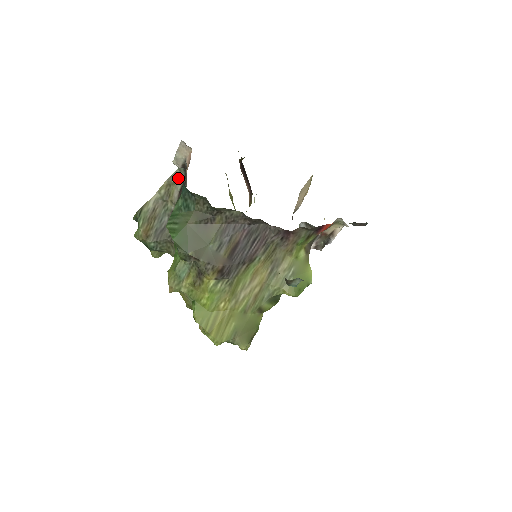
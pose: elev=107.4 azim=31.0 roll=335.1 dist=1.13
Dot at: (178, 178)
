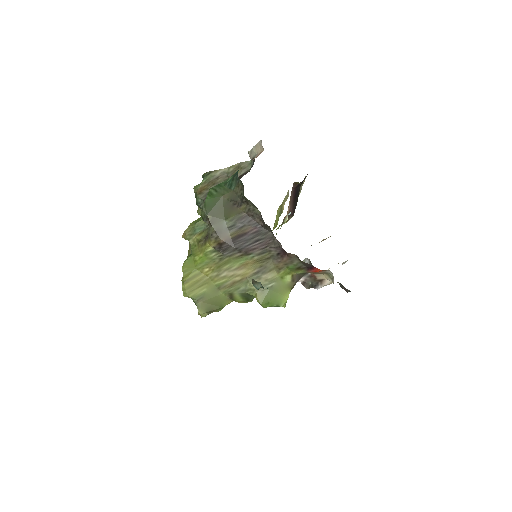
Dot at: (246, 166)
